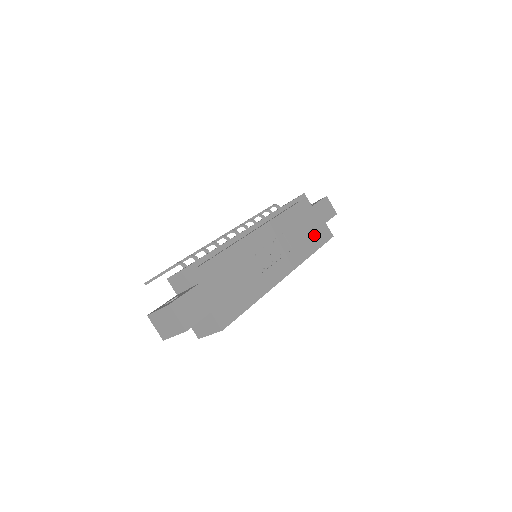
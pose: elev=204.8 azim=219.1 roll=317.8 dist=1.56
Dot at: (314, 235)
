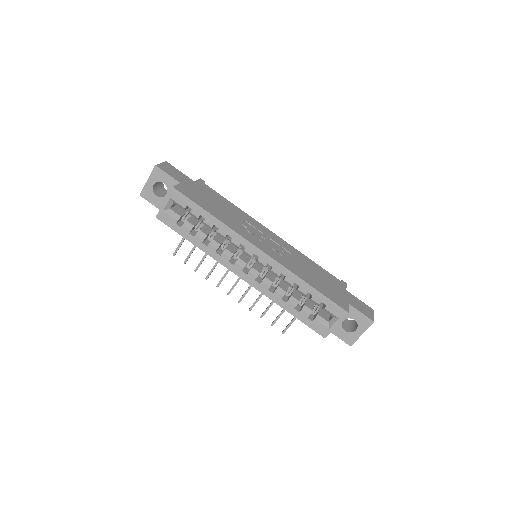
Dot at: (324, 287)
